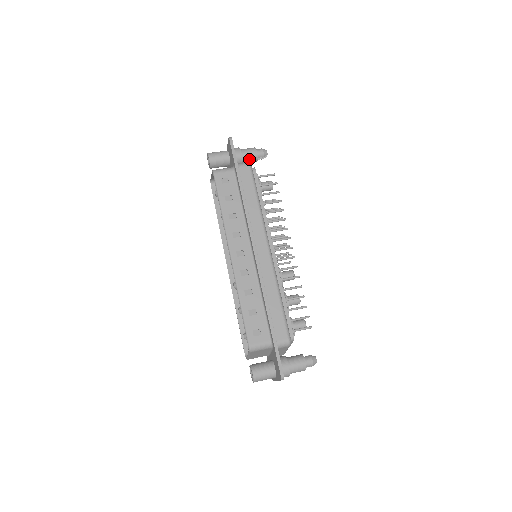
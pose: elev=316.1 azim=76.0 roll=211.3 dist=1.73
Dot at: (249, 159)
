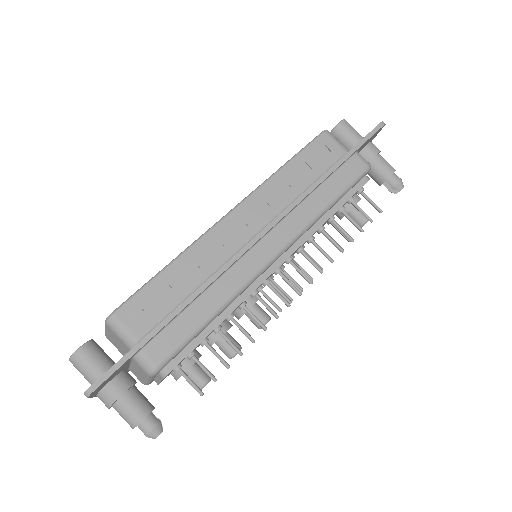
Dot at: (376, 171)
